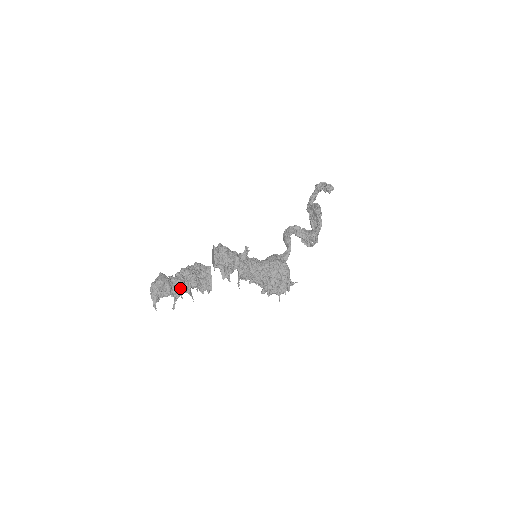
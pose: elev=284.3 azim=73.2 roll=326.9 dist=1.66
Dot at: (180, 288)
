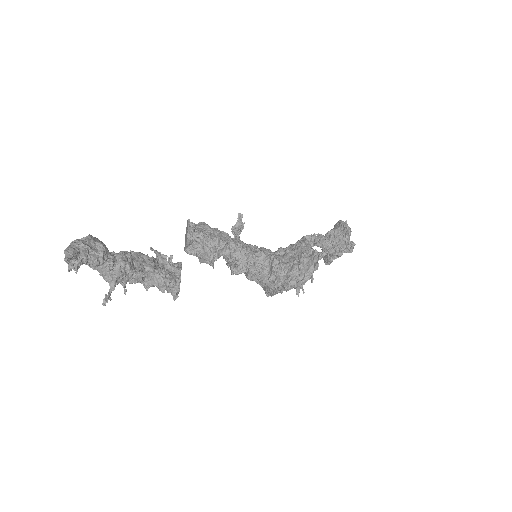
Dot at: (123, 259)
